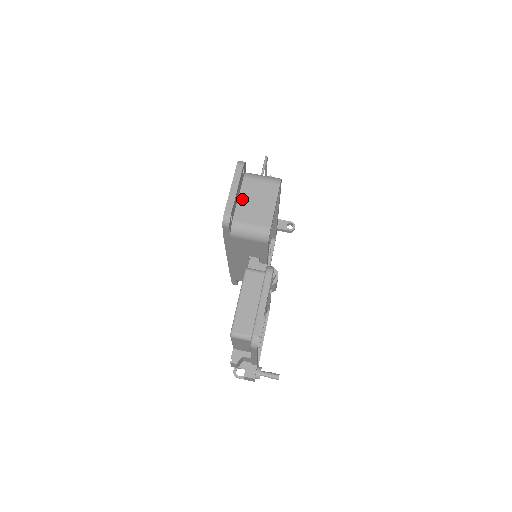
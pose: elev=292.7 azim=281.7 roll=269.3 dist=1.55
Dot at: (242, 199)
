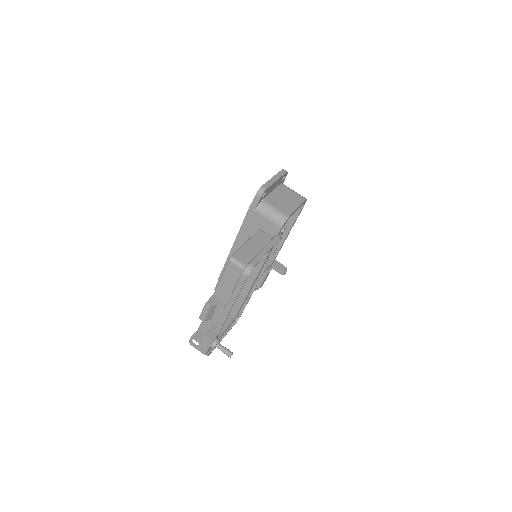
Dot at: (275, 193)
